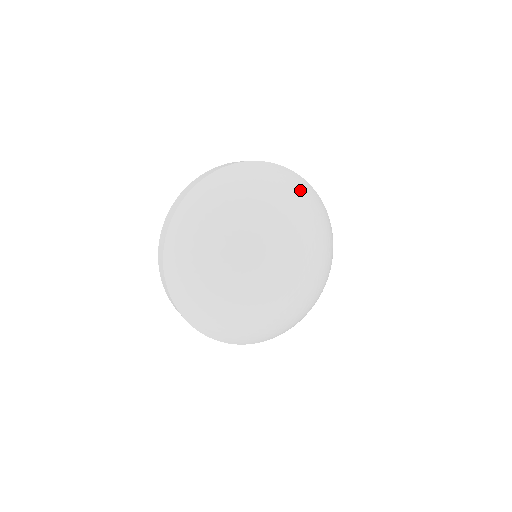
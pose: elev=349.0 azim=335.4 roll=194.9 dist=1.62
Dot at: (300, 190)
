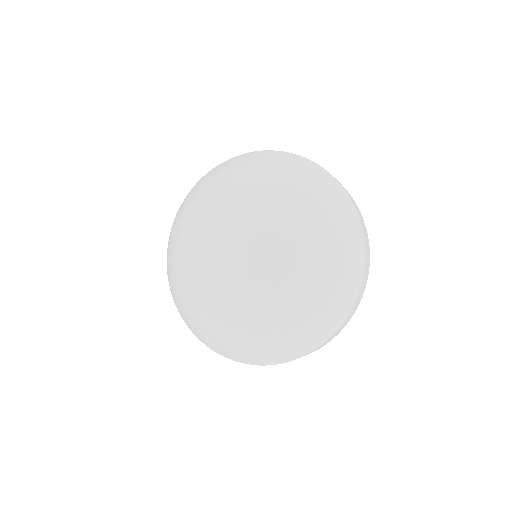
Dot at: (223, 171)
